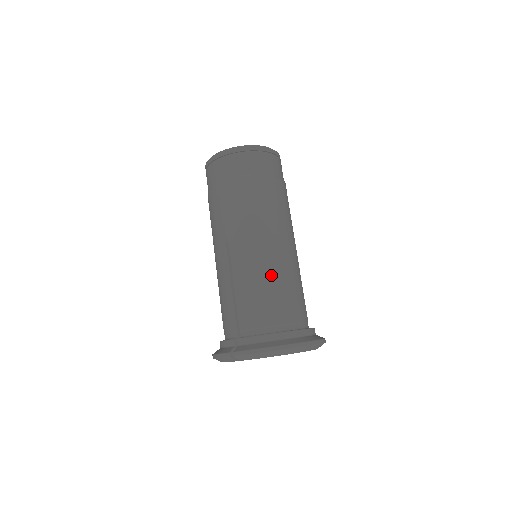
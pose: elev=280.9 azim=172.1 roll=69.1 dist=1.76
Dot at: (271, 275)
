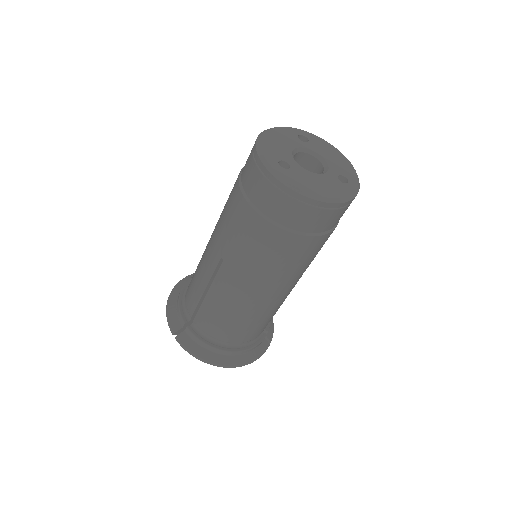
Dot at: (245, 314)
